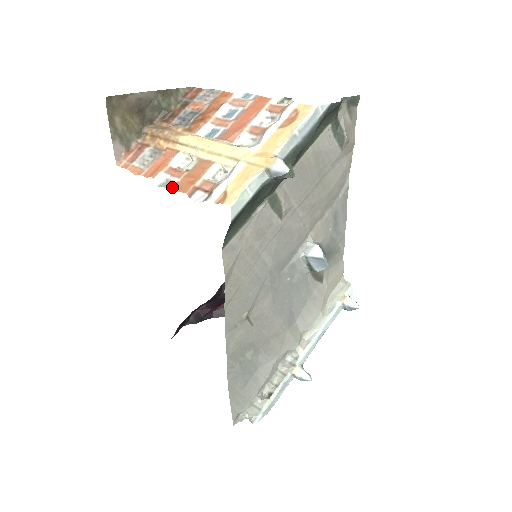
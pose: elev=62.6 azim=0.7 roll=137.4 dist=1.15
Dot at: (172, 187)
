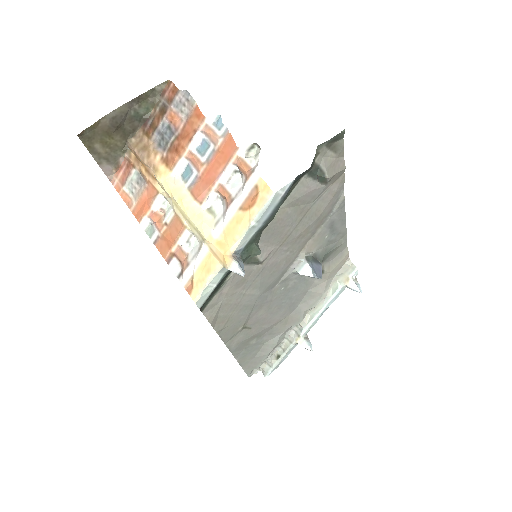
Dot at: (155, 241)
